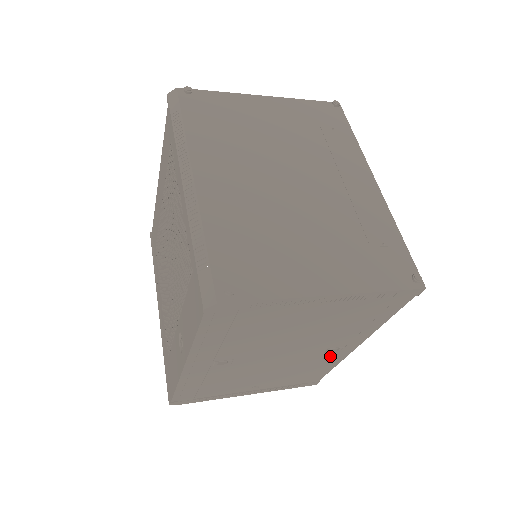
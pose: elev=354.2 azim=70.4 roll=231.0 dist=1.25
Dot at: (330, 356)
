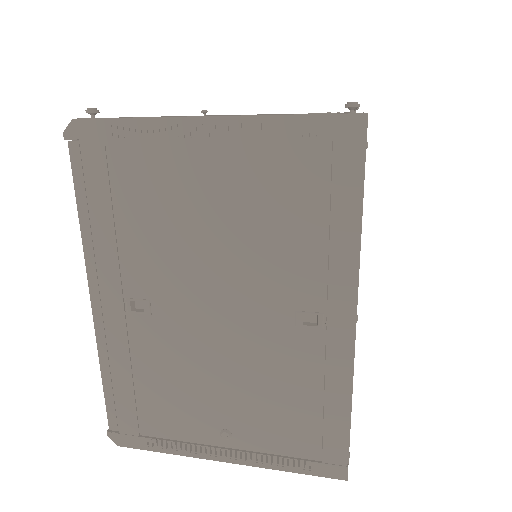
Dot at: (316, 349)
